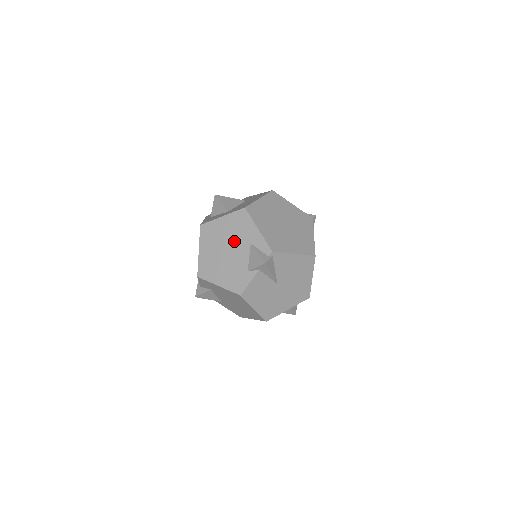
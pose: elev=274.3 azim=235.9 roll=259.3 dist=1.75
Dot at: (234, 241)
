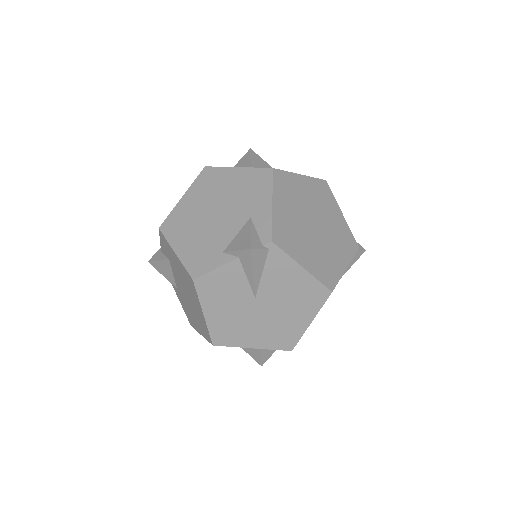
Dot at: (232, 204)
